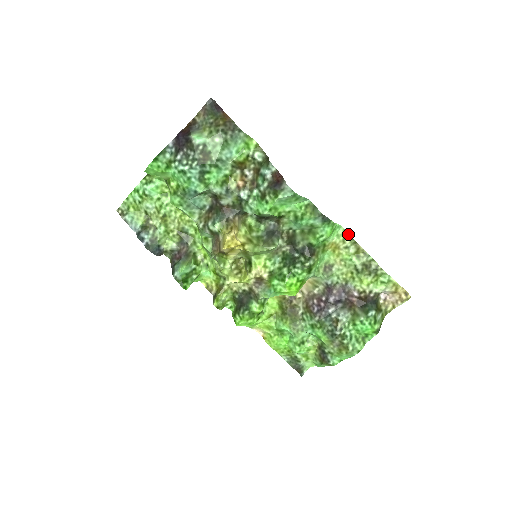
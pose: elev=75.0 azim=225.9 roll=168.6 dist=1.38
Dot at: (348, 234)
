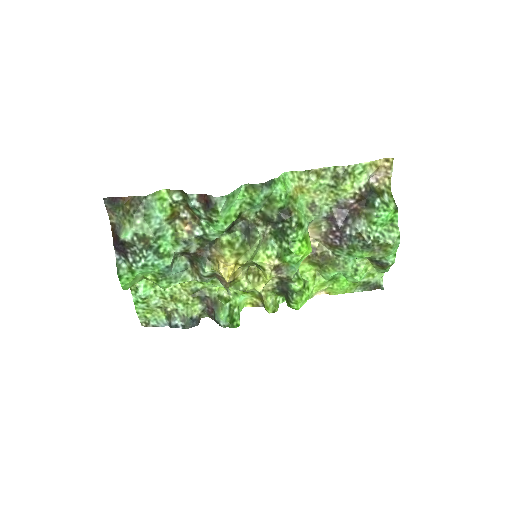
Dot at: (297, 171)
